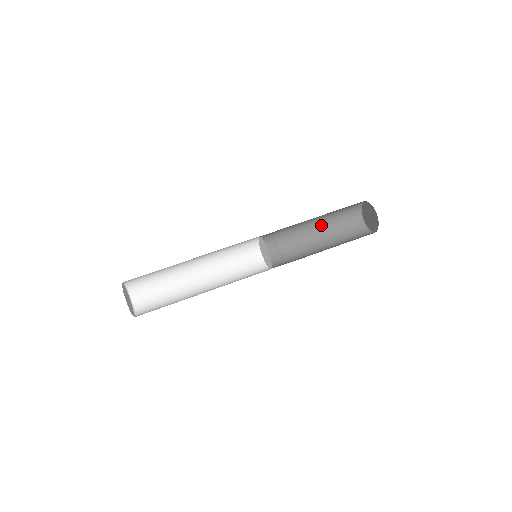
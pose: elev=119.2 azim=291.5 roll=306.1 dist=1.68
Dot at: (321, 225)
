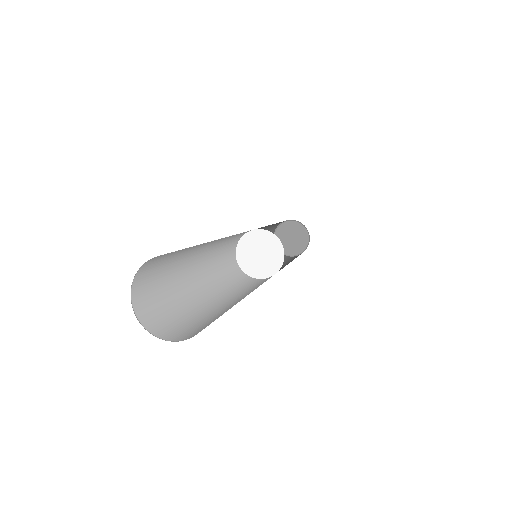
Dot at: occluded
